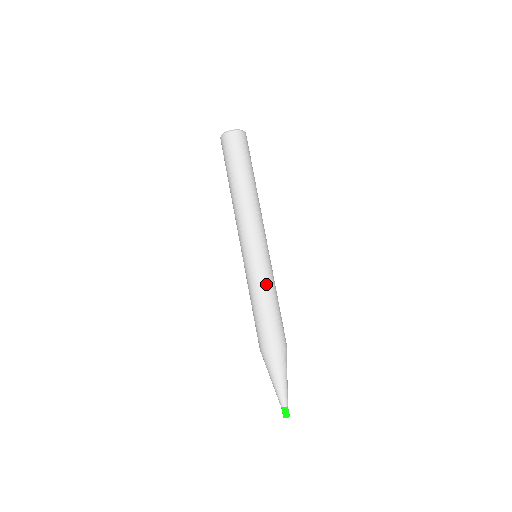
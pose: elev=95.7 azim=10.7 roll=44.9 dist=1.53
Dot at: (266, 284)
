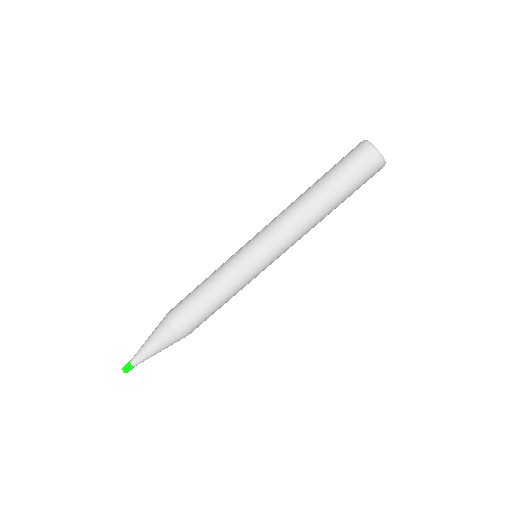
Dot at: (233, 287)
